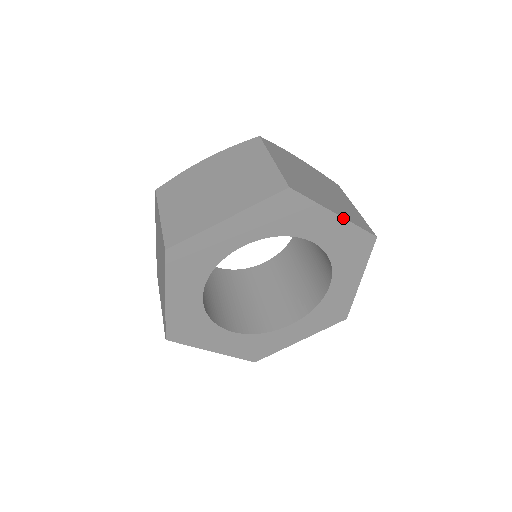
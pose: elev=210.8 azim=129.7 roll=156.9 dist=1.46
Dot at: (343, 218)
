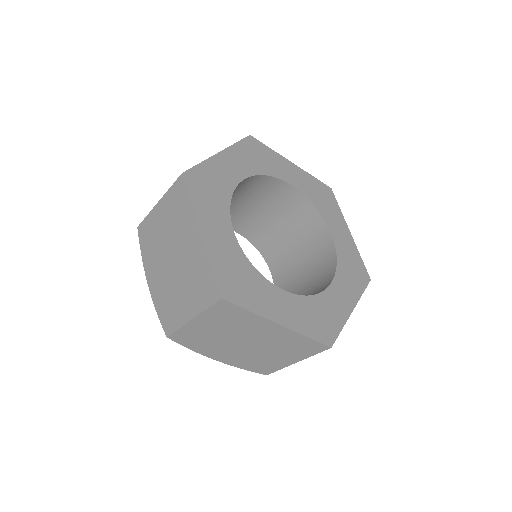
Dot at: (299, 167)
